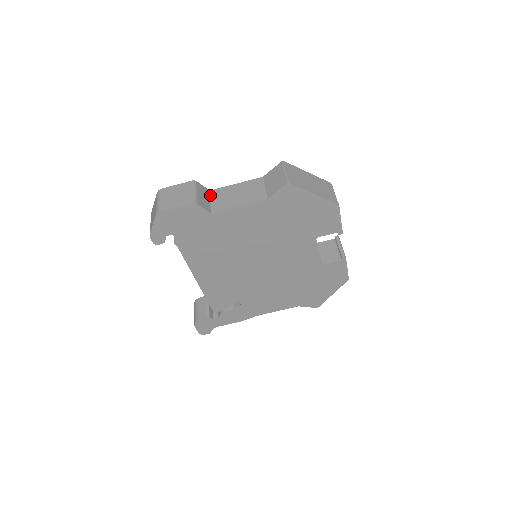
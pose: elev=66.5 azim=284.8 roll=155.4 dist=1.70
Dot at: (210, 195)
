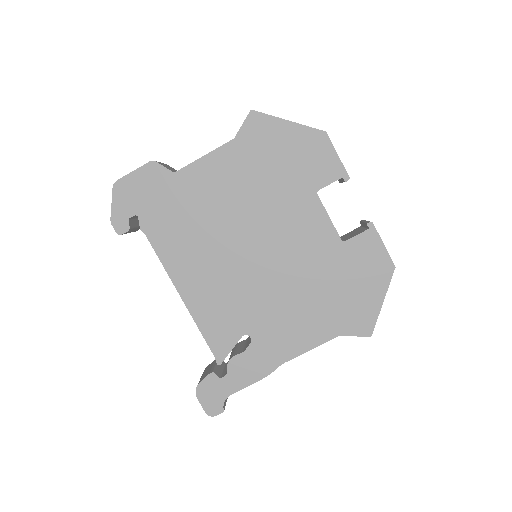
Dot at: occluded
